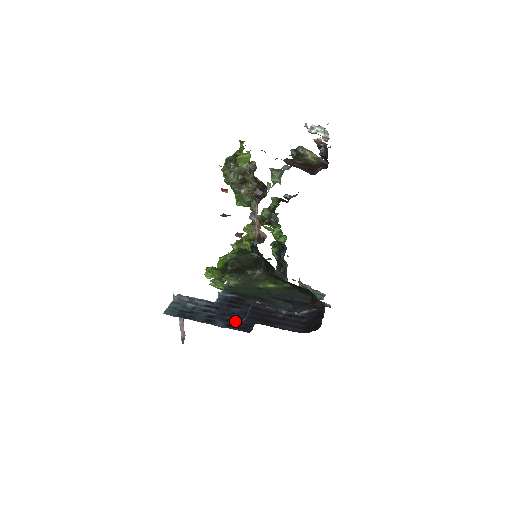
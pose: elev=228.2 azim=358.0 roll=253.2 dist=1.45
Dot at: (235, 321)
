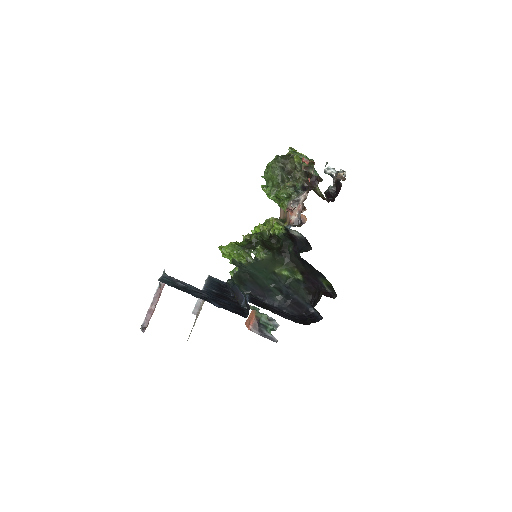
Dot at: (229, 307)
